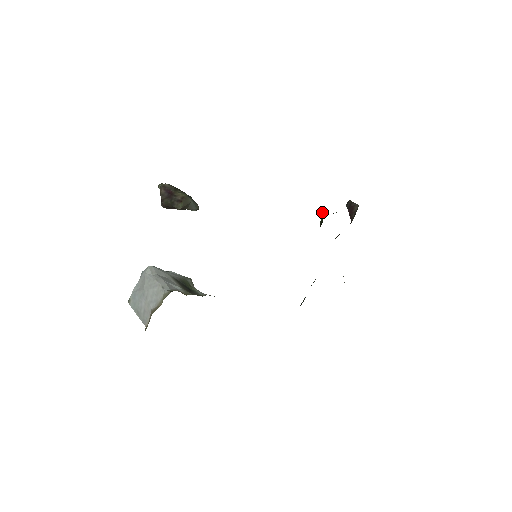
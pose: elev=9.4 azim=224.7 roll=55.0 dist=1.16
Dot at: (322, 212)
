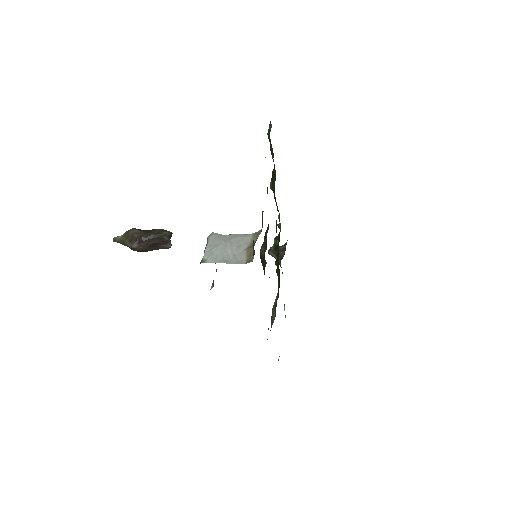
Dot at: (275, 237)
